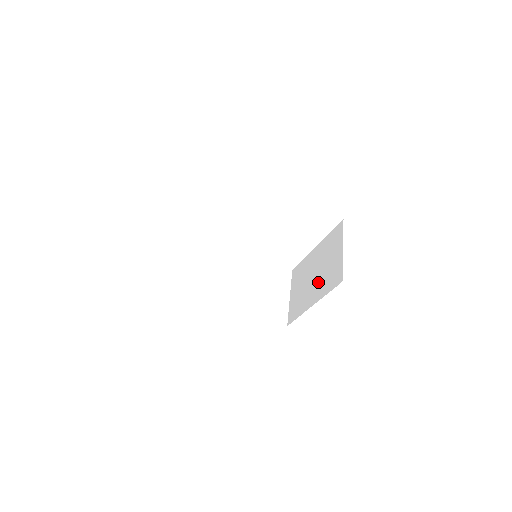
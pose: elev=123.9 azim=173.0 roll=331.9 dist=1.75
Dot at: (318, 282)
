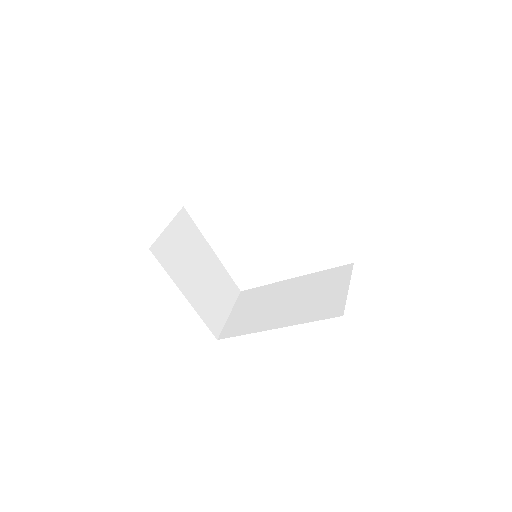
Dot at: occluded
